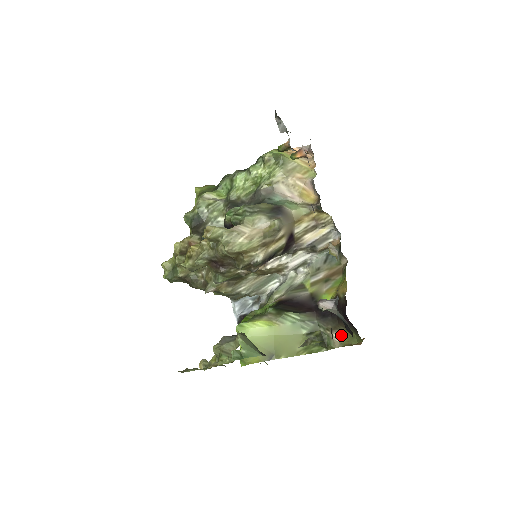
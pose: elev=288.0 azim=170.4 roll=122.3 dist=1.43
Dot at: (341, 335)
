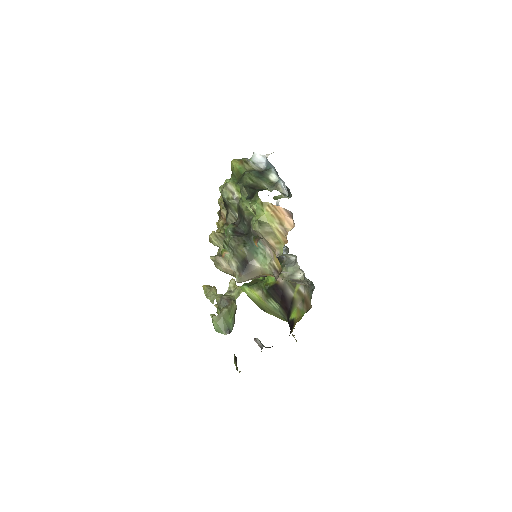
Dot at: occluded
